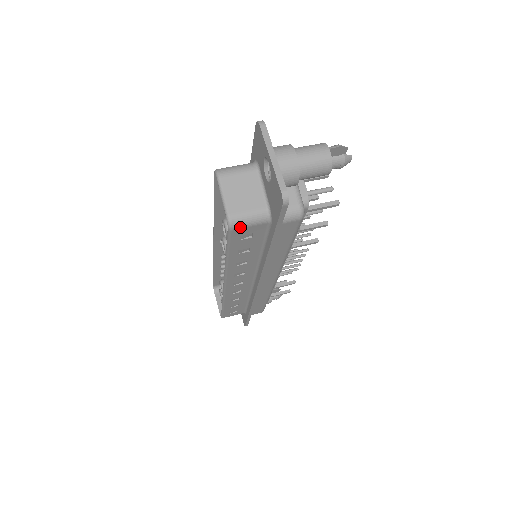
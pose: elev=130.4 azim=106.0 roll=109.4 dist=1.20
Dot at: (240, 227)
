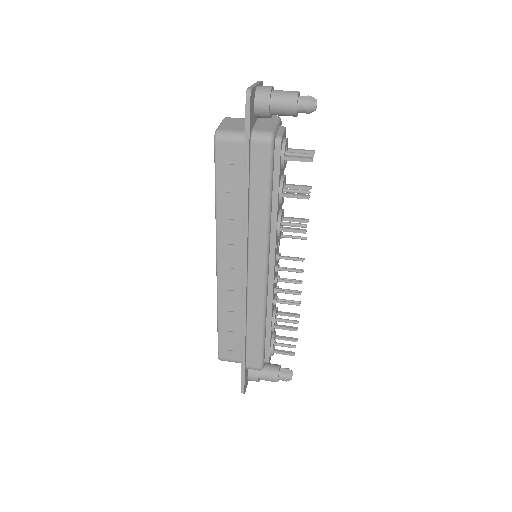
Dot at: (223, 140)
